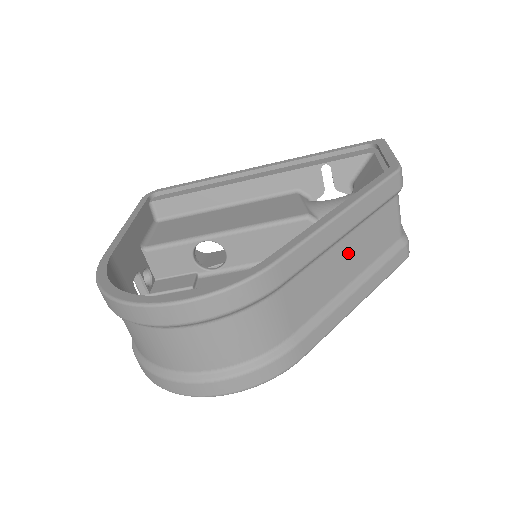
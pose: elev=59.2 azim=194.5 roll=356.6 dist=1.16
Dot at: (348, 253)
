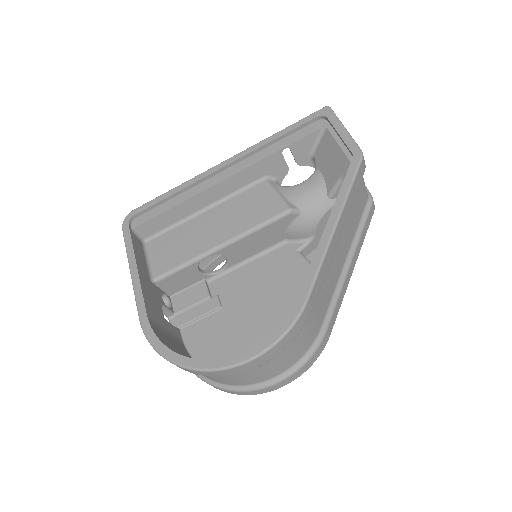
Dot at: (341, 245)
